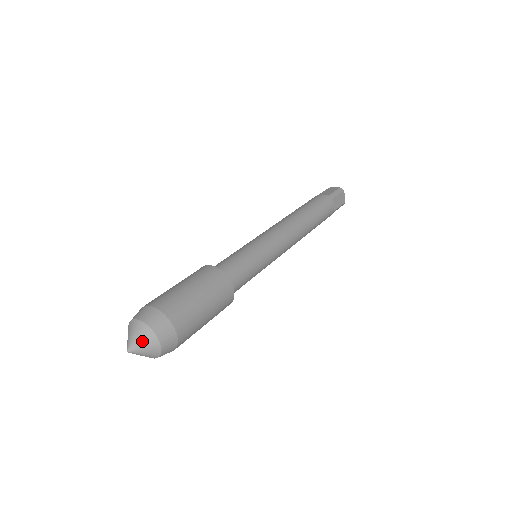
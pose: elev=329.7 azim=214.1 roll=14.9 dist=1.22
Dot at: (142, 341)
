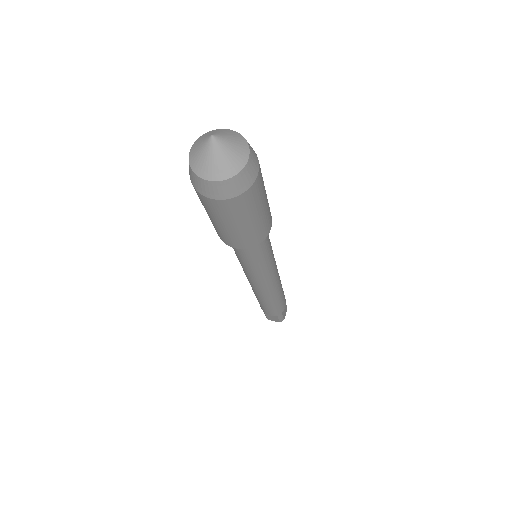
Dot at: (233, 141)
